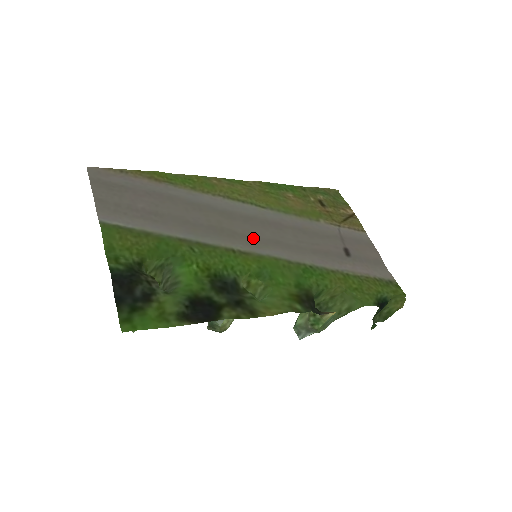
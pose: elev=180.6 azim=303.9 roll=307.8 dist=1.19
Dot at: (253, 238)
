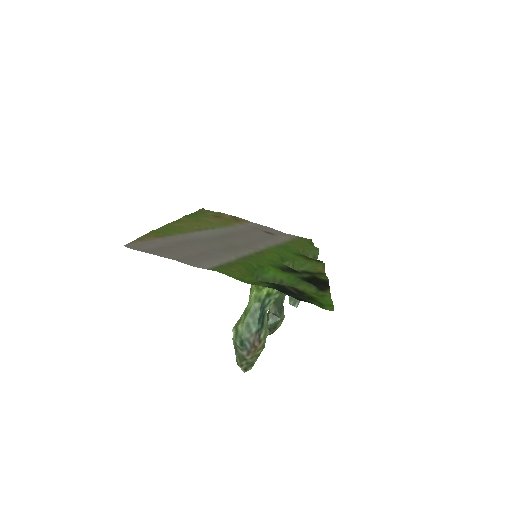
Dot at: (243, 245)
